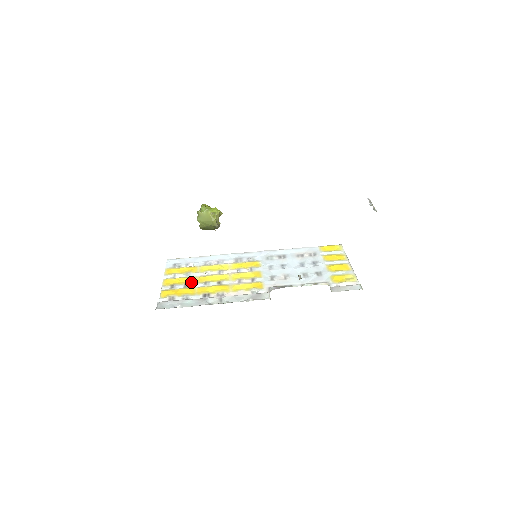
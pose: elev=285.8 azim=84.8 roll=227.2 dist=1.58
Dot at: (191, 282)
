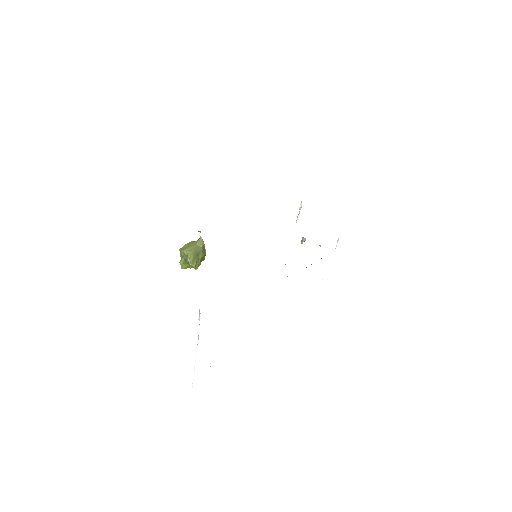
Dot at: occluded
